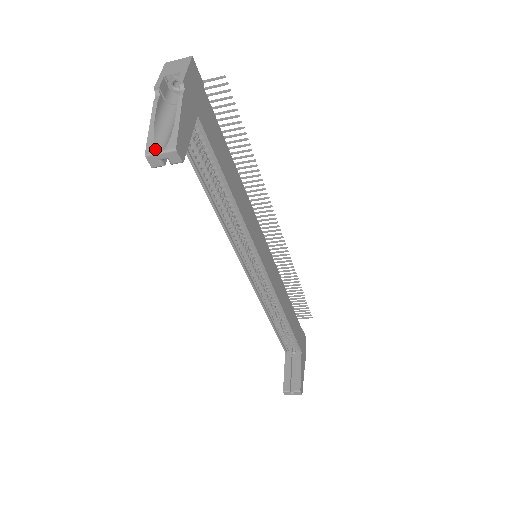
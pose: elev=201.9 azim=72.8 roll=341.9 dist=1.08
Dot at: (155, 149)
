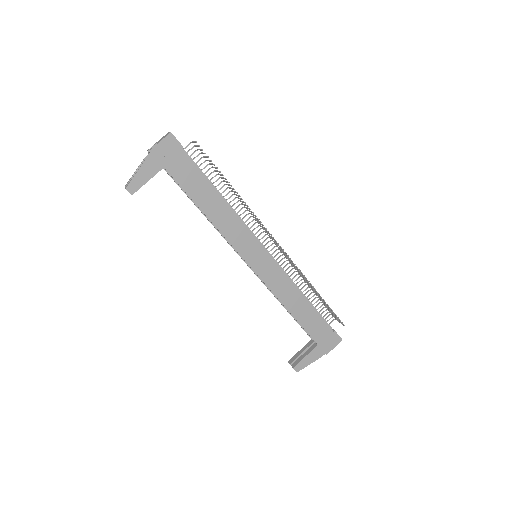
Dot at: (126, 185)
